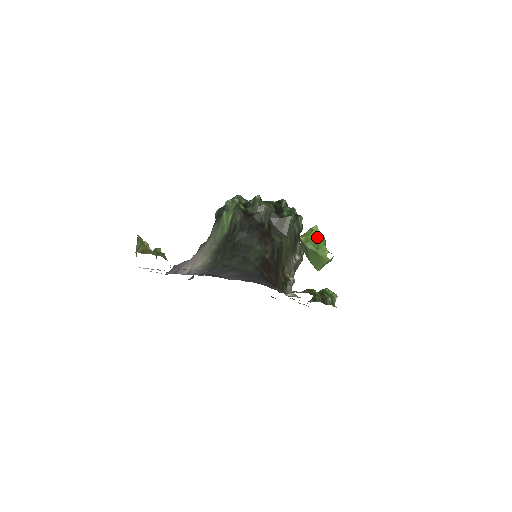
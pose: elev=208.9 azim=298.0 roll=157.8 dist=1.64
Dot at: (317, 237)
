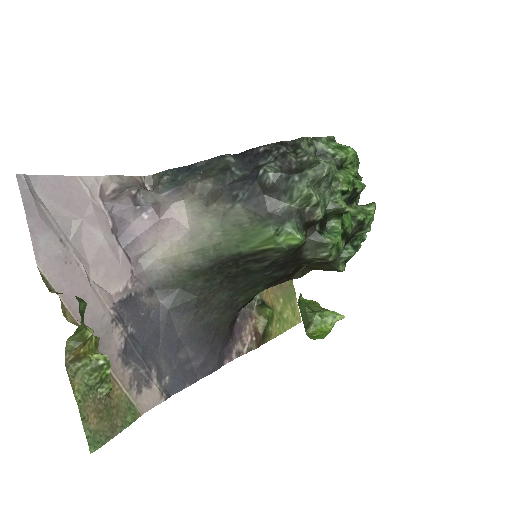
Dot at: (327, 332)
